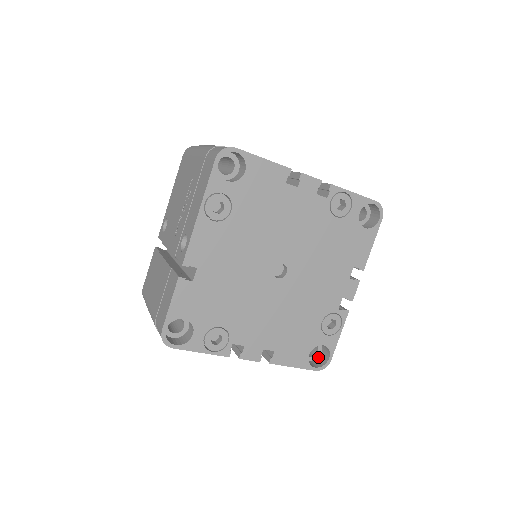
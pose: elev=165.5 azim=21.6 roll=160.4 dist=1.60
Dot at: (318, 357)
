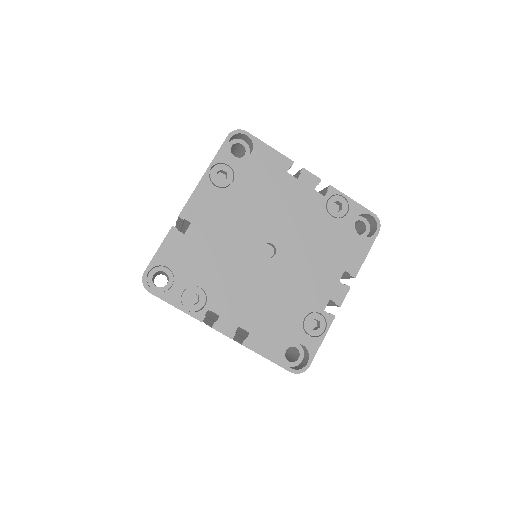
Dot at: (298, 365)
